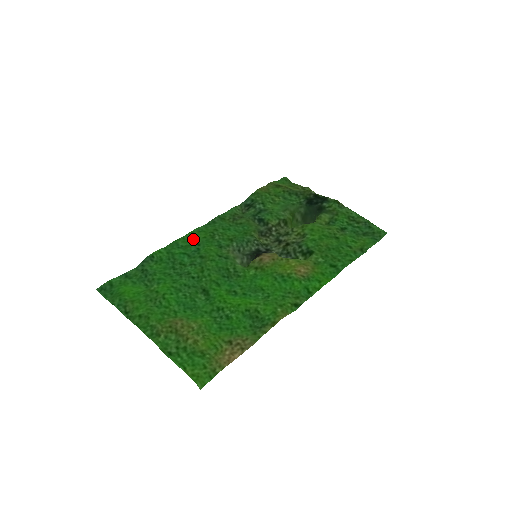
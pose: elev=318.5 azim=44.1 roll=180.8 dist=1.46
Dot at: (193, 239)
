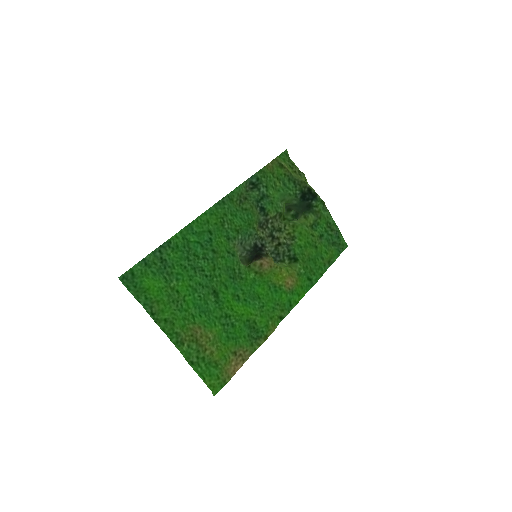
Dot at: (206, 224)
